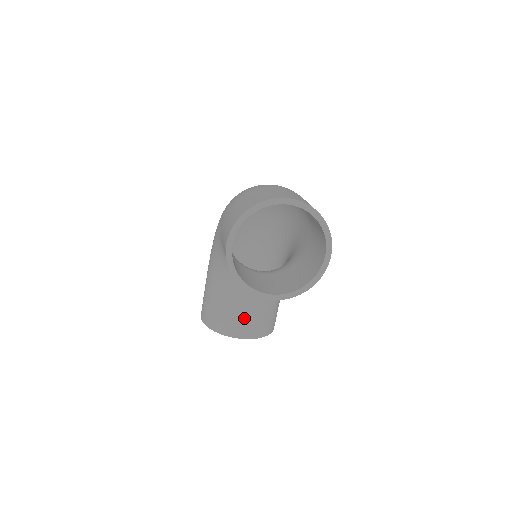
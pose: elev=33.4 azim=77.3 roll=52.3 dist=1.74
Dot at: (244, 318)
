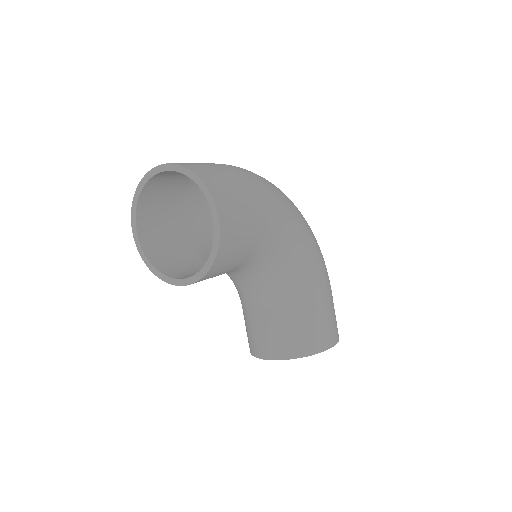
Dot at: (264, 333)
